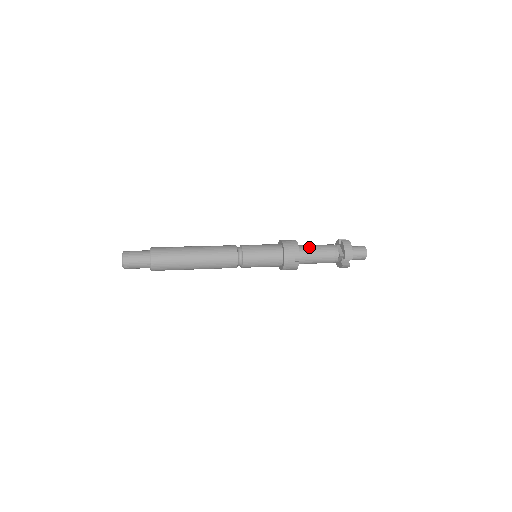
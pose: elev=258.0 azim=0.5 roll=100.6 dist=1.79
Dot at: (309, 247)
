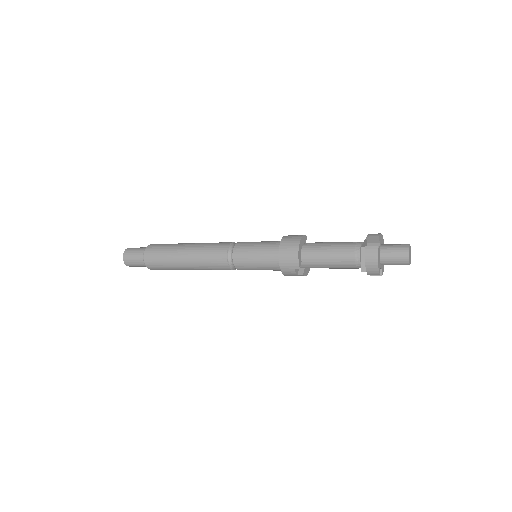
Dot at: (318, 254)
